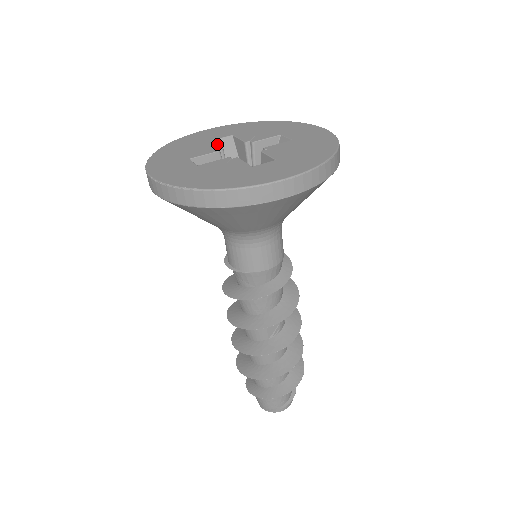
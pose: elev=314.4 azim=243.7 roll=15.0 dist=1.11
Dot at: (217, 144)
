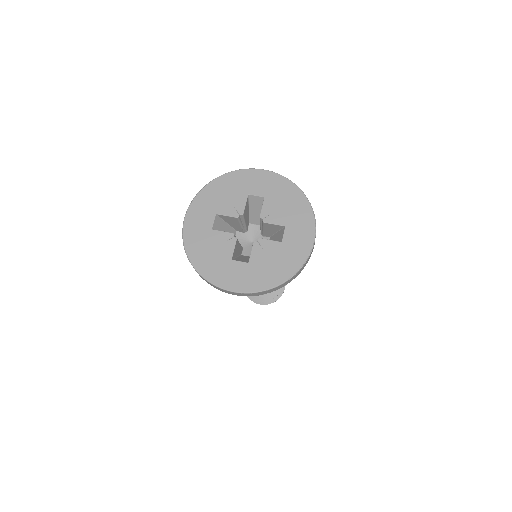
Dot at: (244, 205)
